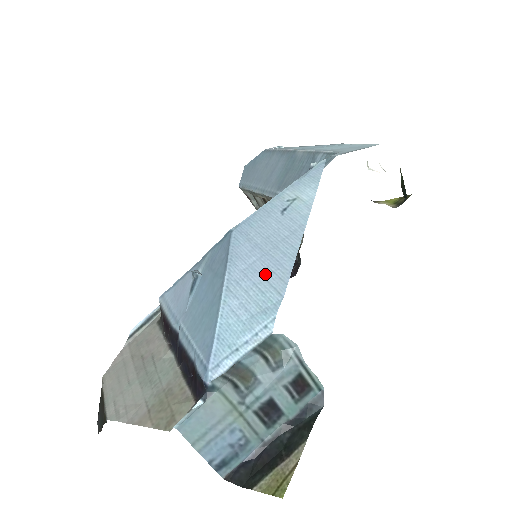
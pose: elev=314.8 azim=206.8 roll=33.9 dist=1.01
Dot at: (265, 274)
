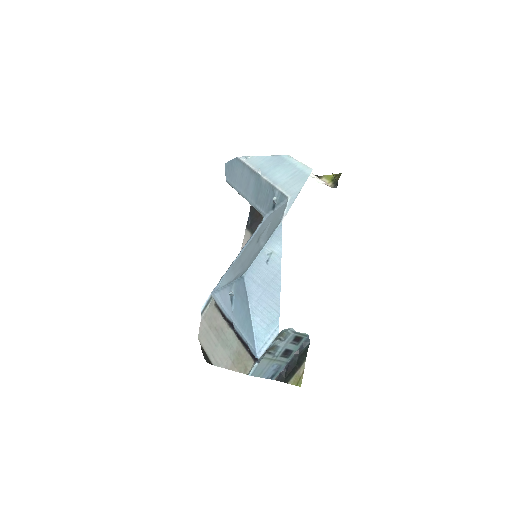
Dot at: (268, 302)
